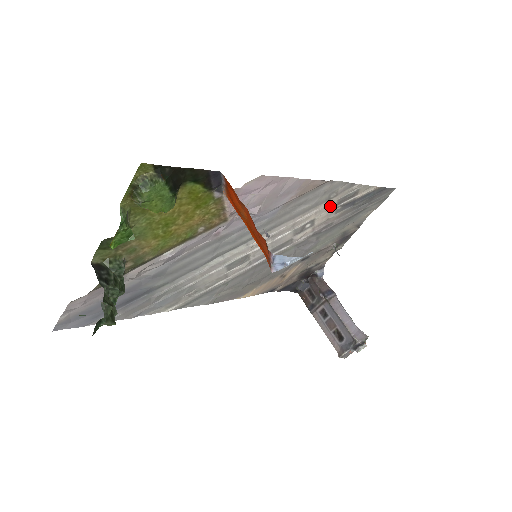
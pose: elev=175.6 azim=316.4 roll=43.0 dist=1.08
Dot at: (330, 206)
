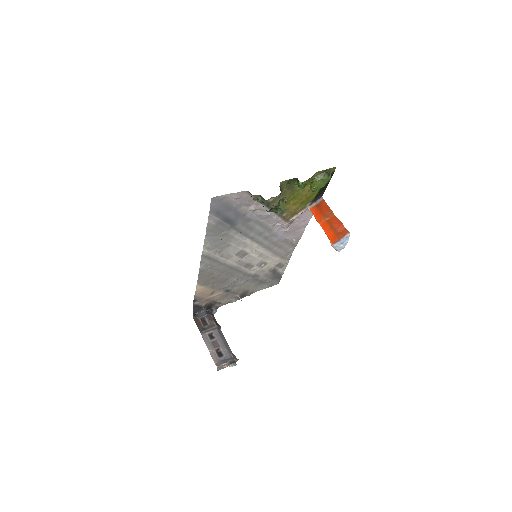
Dot at: (276, 263)
